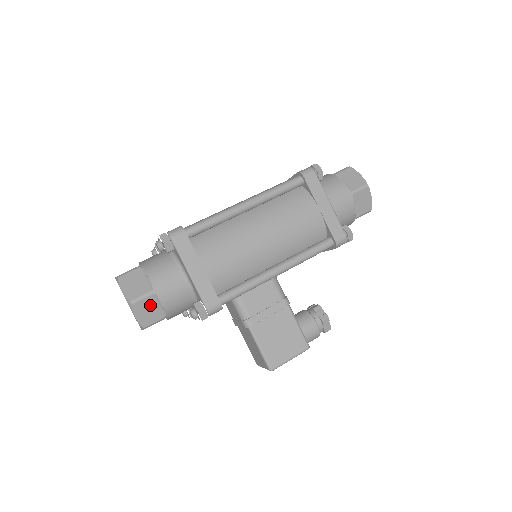
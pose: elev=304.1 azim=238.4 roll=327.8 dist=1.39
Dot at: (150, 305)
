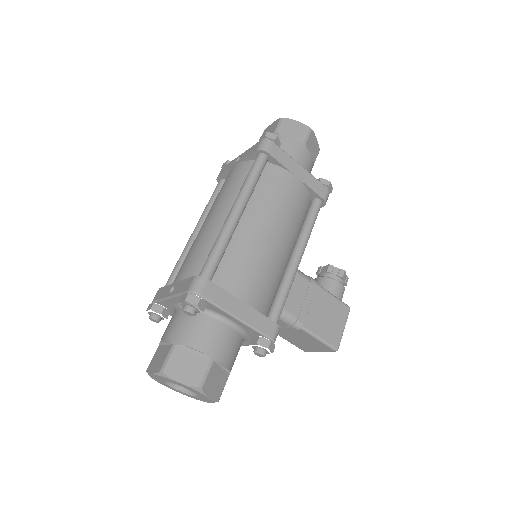
Dot at: (215, 375)
